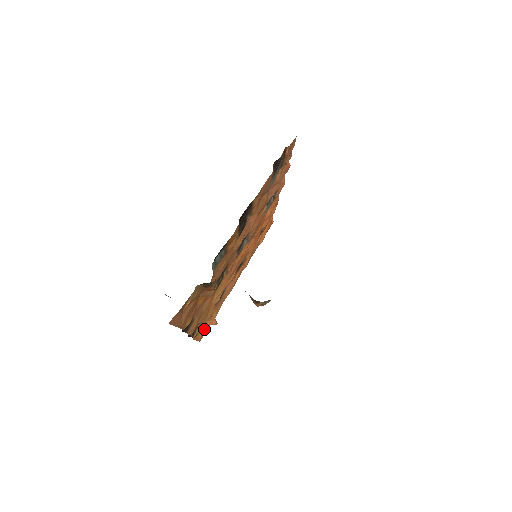
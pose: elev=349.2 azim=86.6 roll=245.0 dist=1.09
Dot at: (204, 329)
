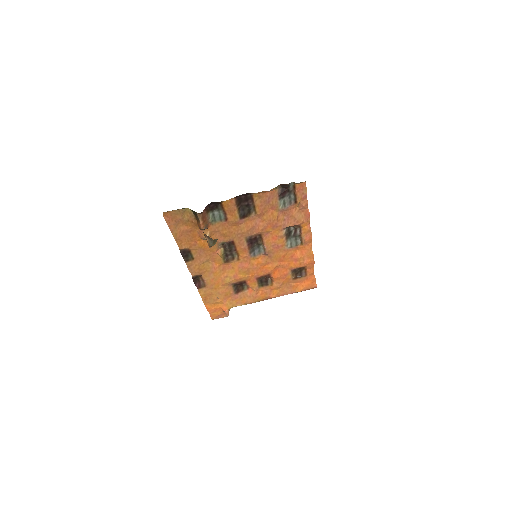
Dot at: (216, 306)
